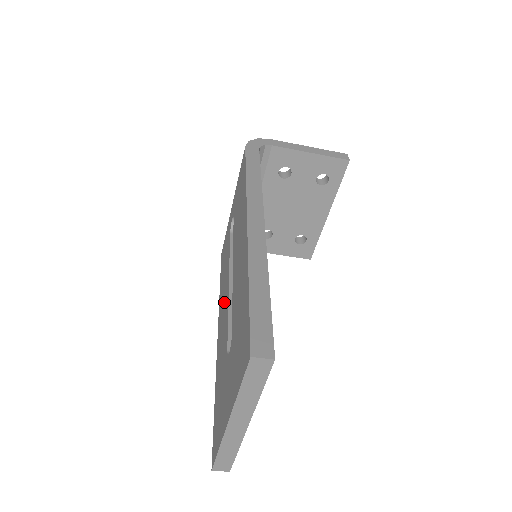
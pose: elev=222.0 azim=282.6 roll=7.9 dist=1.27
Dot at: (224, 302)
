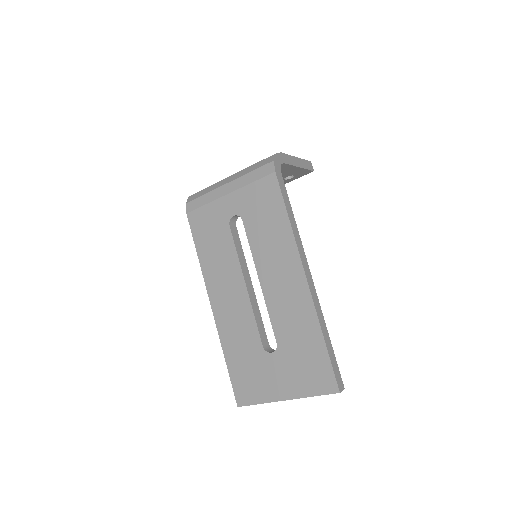
Dot at: (232, 291)
